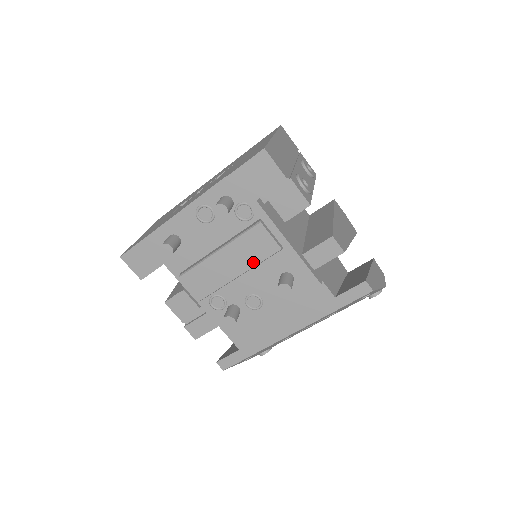
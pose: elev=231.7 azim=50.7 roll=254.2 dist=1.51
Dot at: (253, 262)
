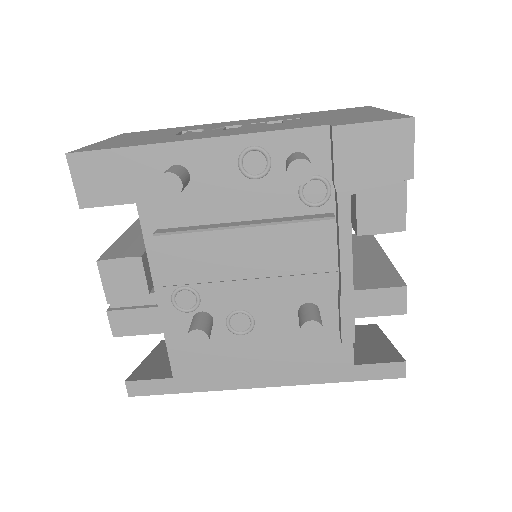
Dot at: (285, 269)
